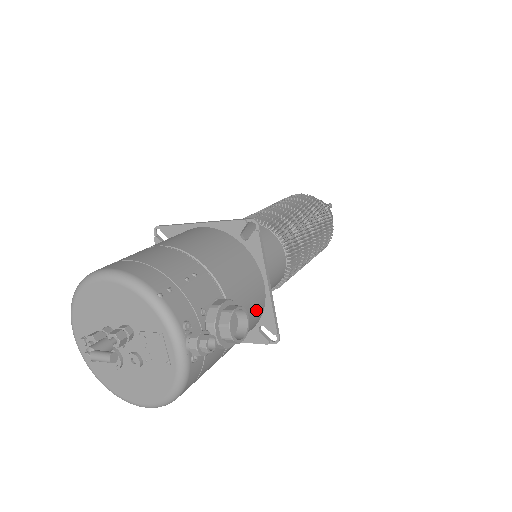
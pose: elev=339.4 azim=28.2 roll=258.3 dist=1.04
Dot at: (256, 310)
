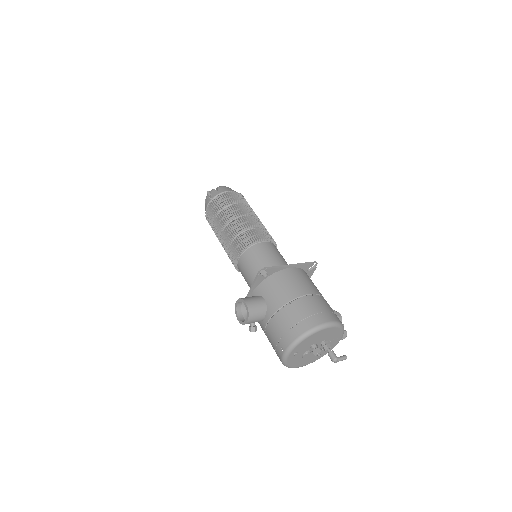
Dot at: occluded
